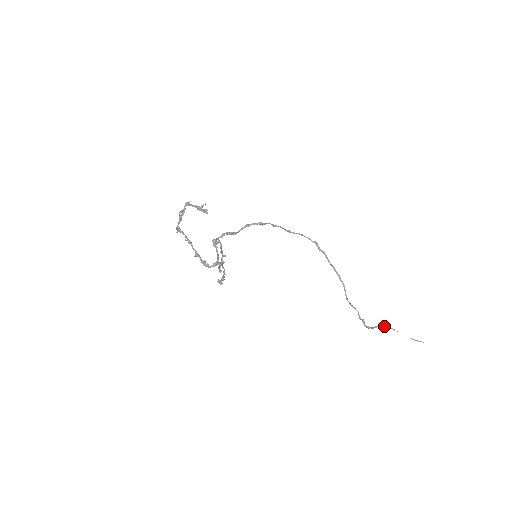
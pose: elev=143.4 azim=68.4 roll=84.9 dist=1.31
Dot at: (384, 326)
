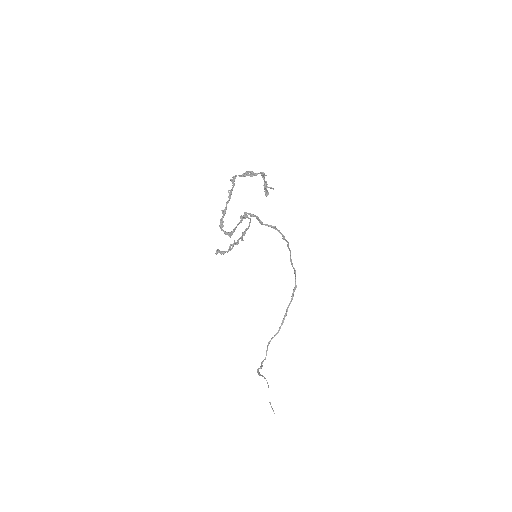
Dot at: occluded
